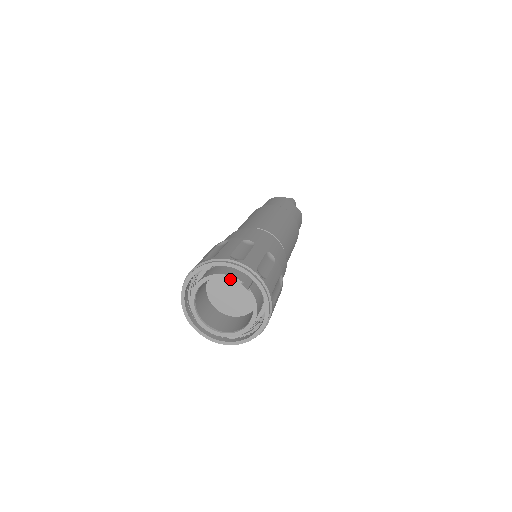
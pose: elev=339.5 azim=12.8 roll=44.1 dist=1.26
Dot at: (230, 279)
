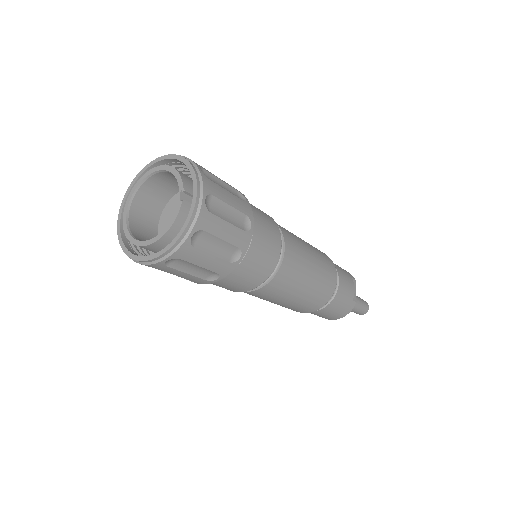
Dot at: (177, 179)
